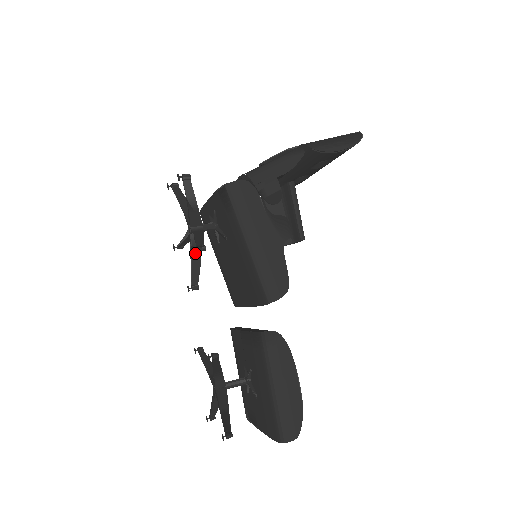
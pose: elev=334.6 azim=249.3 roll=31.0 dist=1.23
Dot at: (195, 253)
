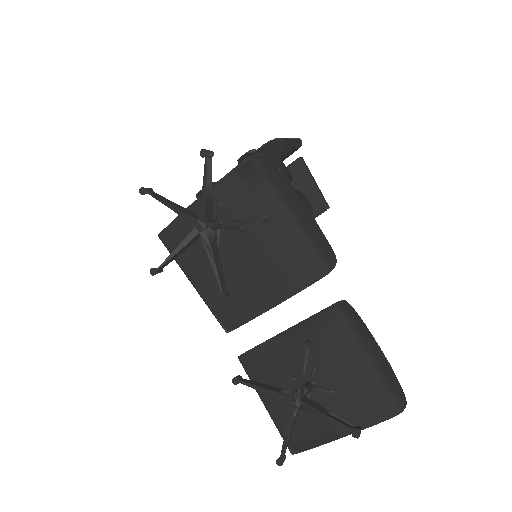
Dot at: (214, 252)
